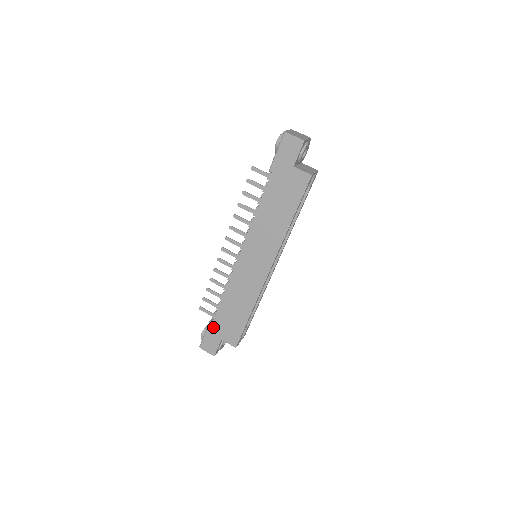
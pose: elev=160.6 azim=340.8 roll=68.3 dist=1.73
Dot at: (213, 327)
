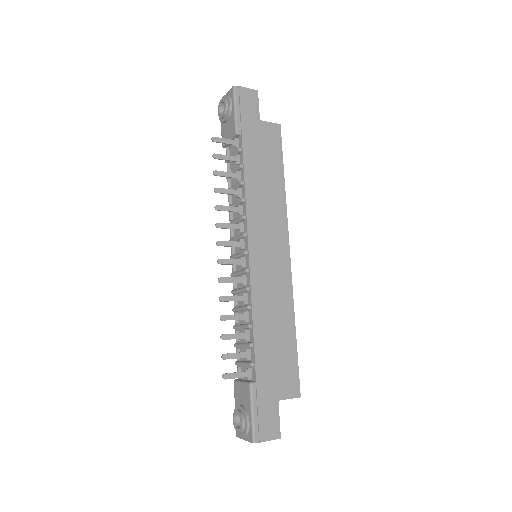
Dot at: (260, 388)
